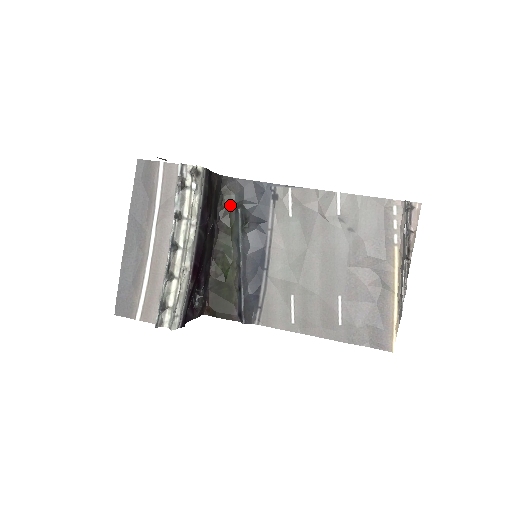
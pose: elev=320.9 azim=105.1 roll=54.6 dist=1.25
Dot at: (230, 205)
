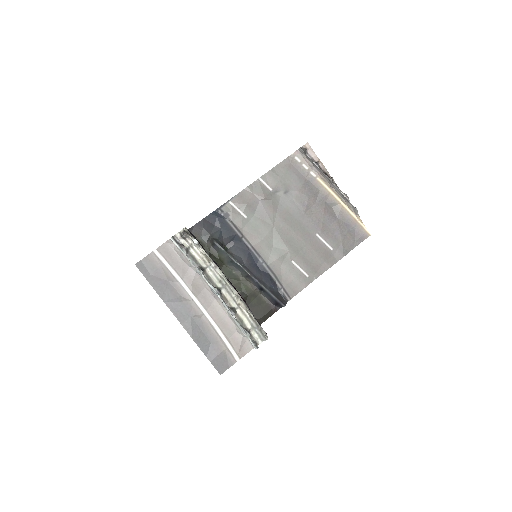
Dot at: (205, 246)
